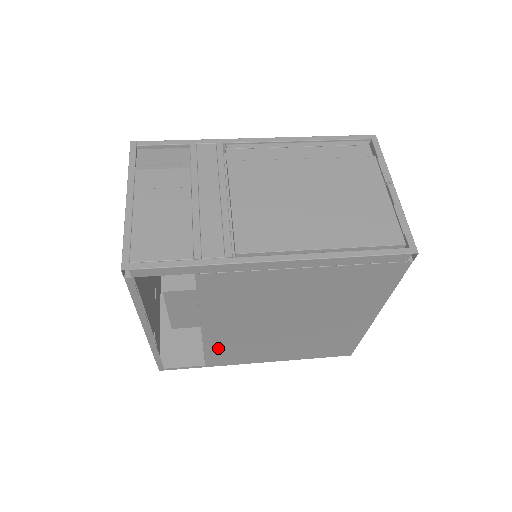
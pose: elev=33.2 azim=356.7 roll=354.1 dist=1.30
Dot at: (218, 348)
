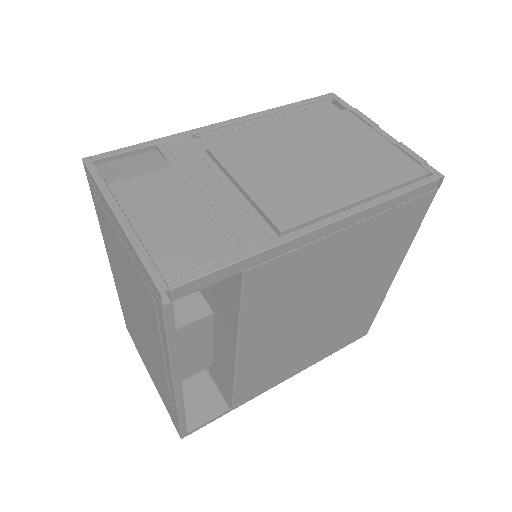
Dot at: (248, 377)
